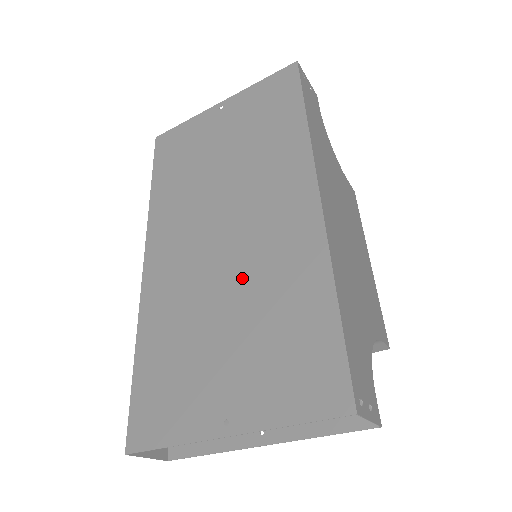
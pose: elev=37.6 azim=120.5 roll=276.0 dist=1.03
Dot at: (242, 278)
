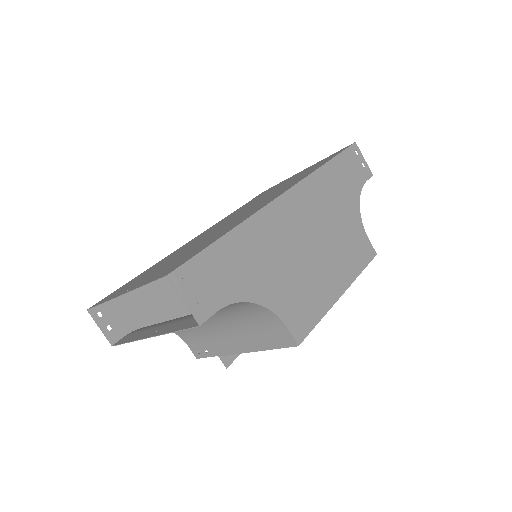
Dot at: occluded
